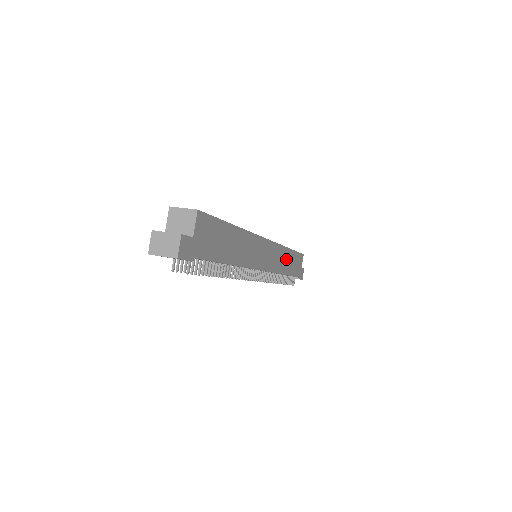
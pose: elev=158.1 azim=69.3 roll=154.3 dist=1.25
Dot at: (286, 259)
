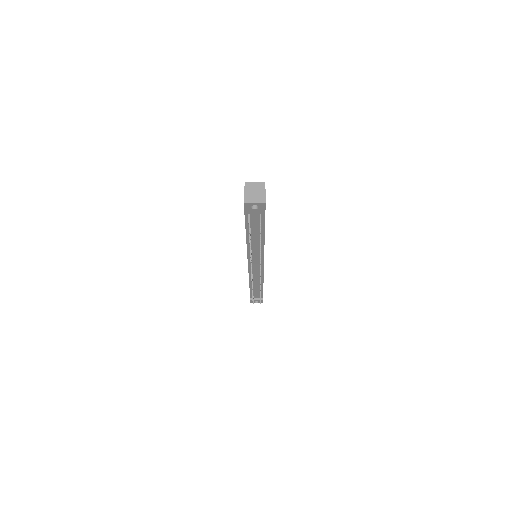
Dot at: occluded
